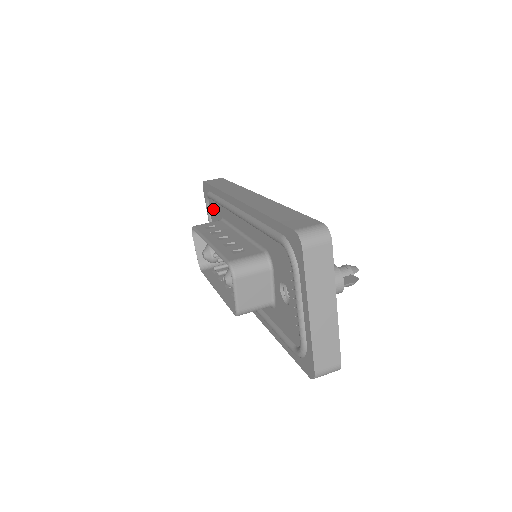
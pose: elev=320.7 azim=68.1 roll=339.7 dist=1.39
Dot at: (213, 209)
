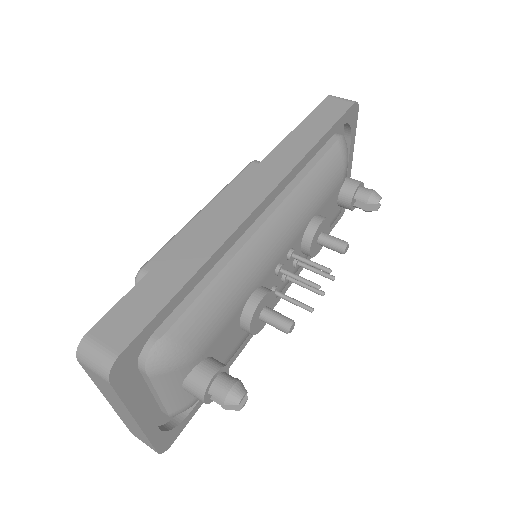
Dot at: occluded
